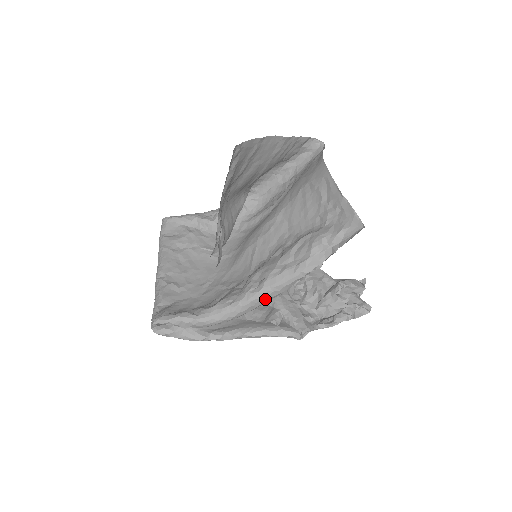
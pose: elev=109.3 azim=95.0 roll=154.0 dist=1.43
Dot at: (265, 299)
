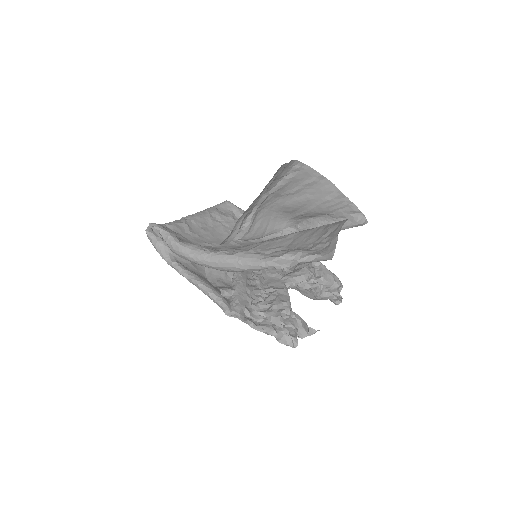
Dot at: (228, 264)
